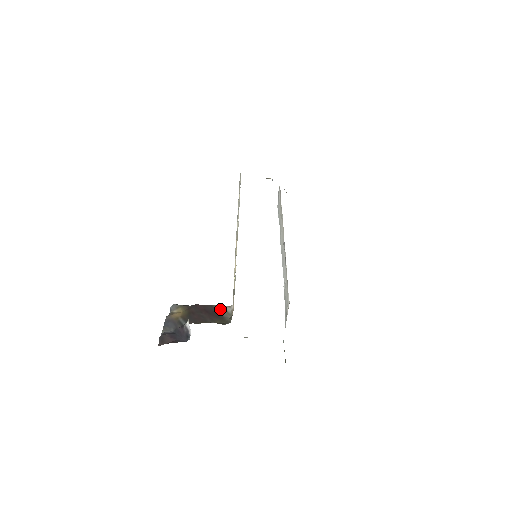
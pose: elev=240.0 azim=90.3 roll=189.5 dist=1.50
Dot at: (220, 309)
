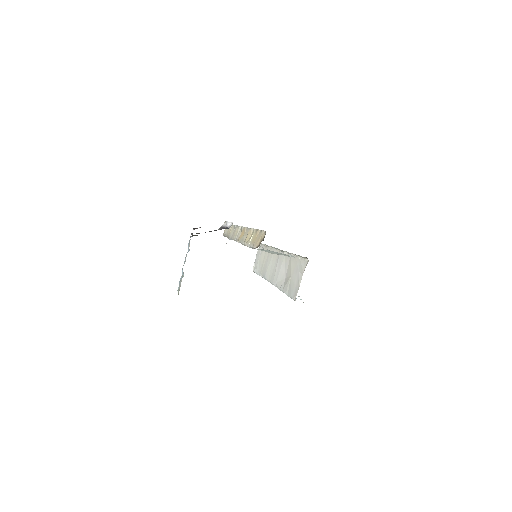
Dot at: occluded
